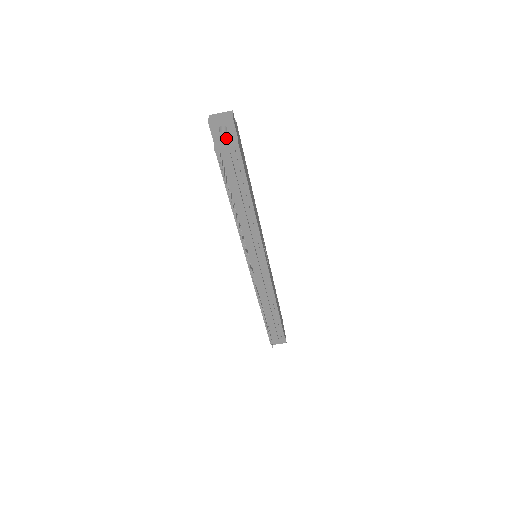
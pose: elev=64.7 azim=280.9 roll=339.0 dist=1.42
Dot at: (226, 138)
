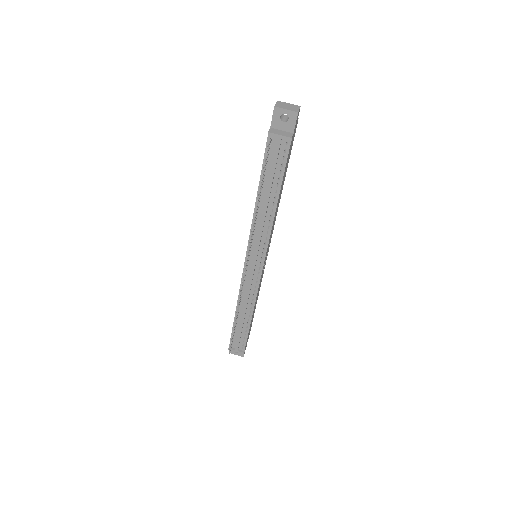
Dot at: (283, 127)
